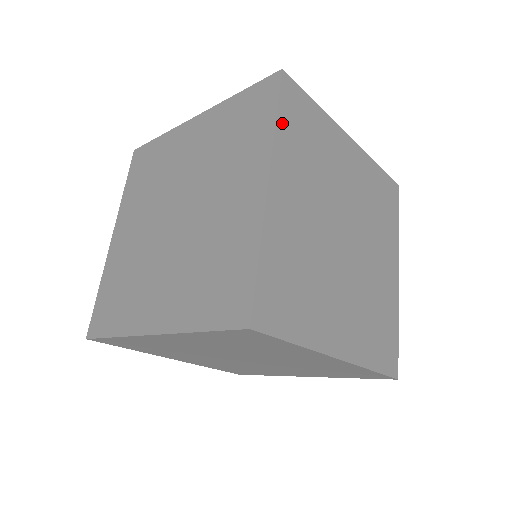
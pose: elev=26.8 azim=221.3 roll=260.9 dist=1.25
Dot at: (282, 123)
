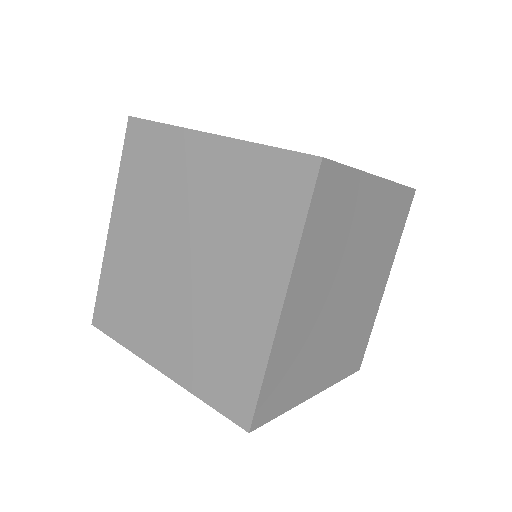
Dot at: (309, 227)
